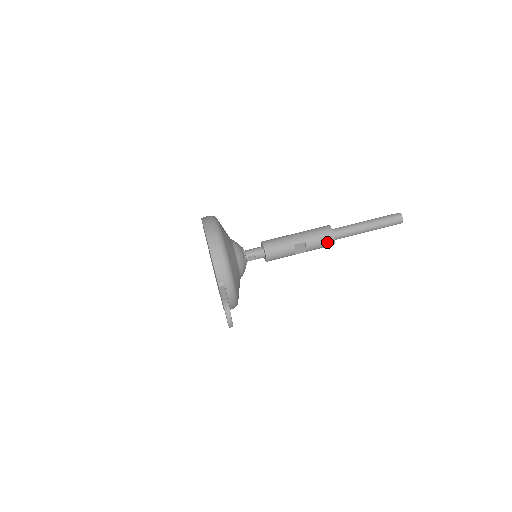
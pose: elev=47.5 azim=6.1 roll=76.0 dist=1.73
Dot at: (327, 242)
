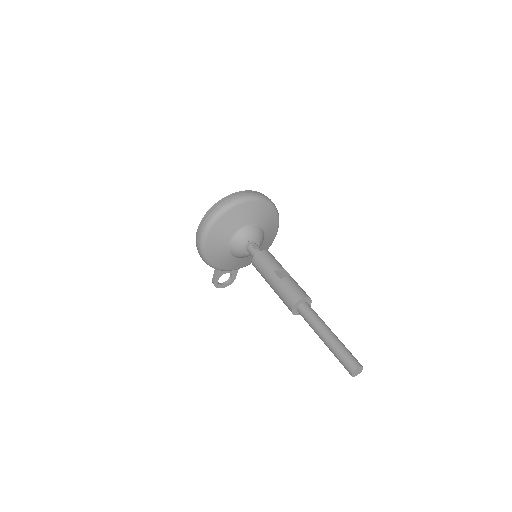
Dot at: occluded
